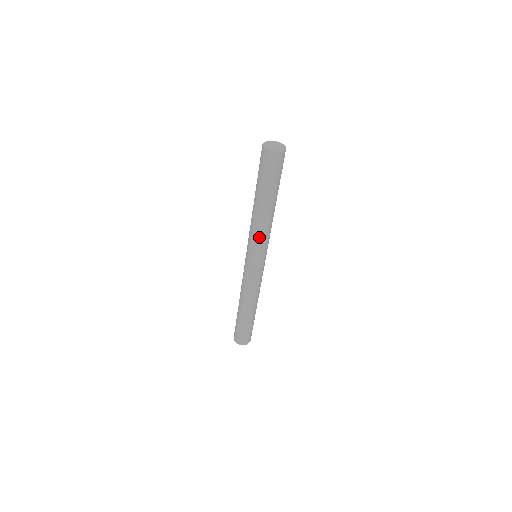
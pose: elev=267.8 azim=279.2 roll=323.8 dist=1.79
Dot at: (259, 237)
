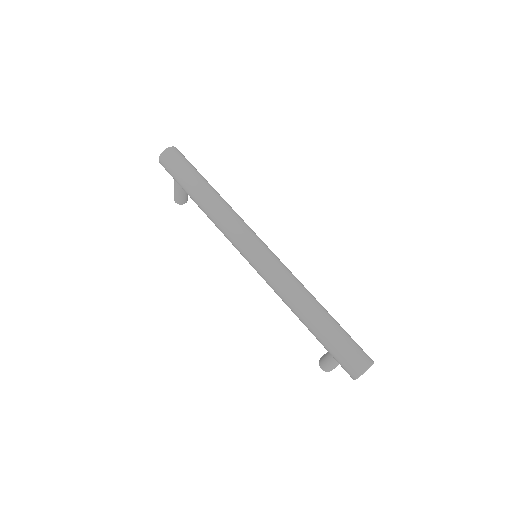
Dot at: (232, 218)
